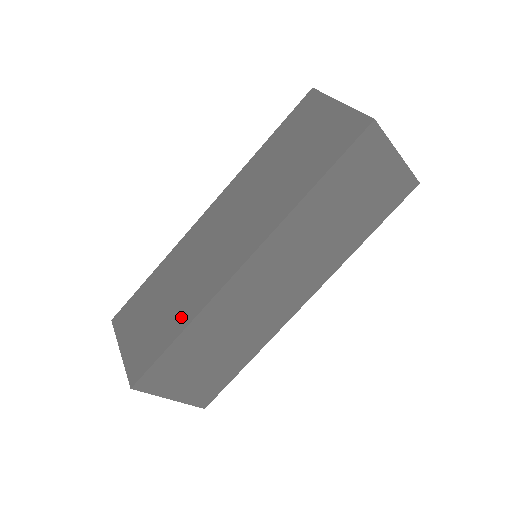
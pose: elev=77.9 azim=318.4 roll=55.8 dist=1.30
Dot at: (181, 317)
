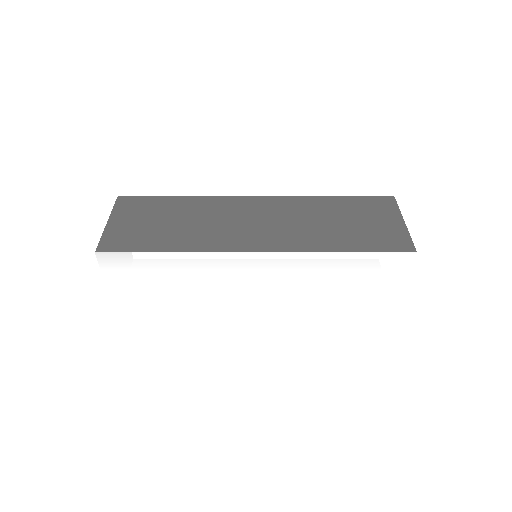
Dot at: occluded
